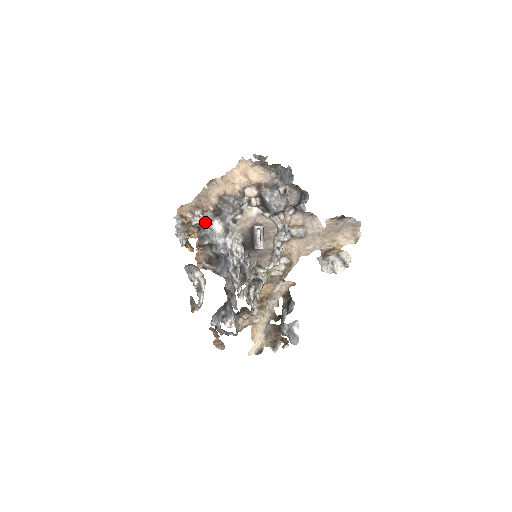
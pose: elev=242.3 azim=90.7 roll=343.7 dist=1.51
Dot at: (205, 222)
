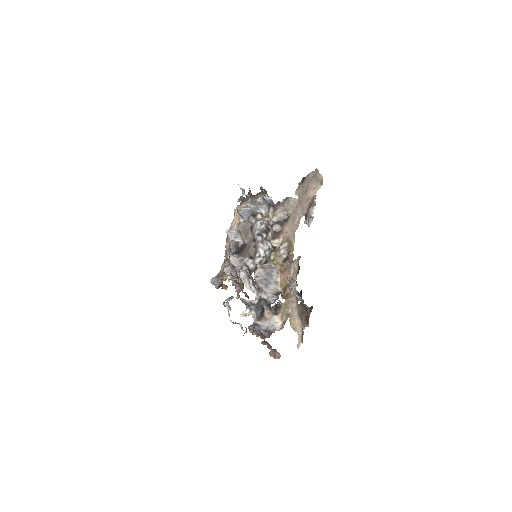
Dot at: occluded
